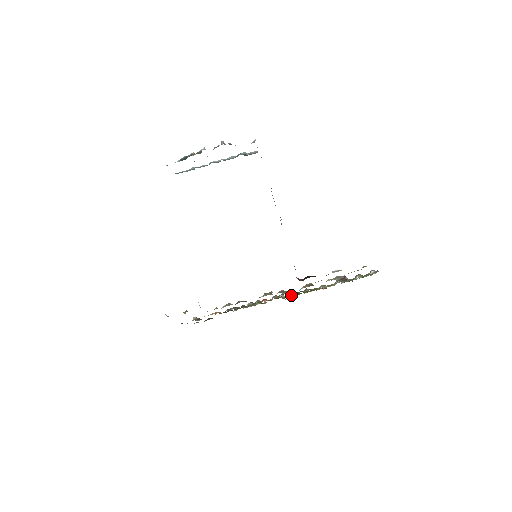
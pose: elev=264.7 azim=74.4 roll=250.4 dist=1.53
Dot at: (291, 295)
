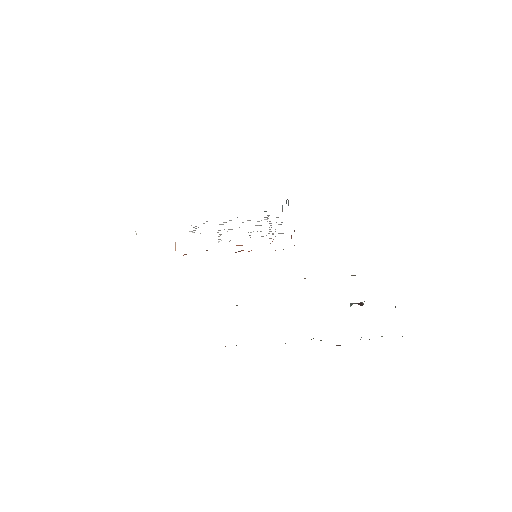
Dot at: occluded
